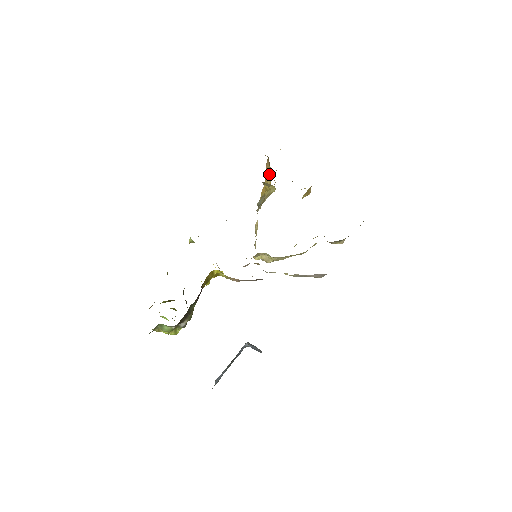
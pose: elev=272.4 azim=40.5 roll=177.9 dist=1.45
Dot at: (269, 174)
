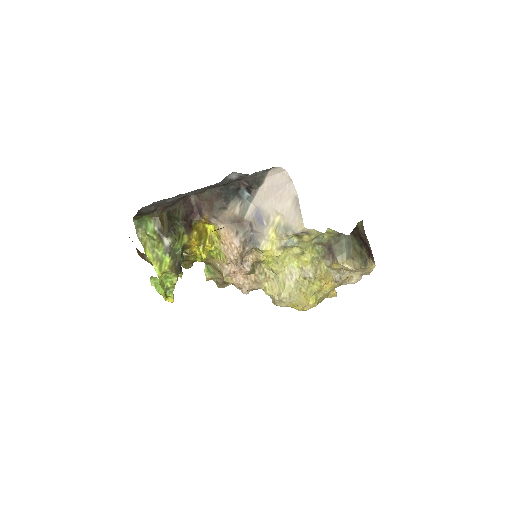
Dot at: occluded
